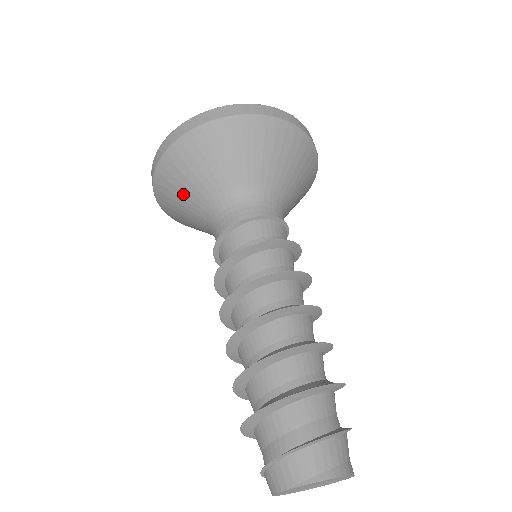
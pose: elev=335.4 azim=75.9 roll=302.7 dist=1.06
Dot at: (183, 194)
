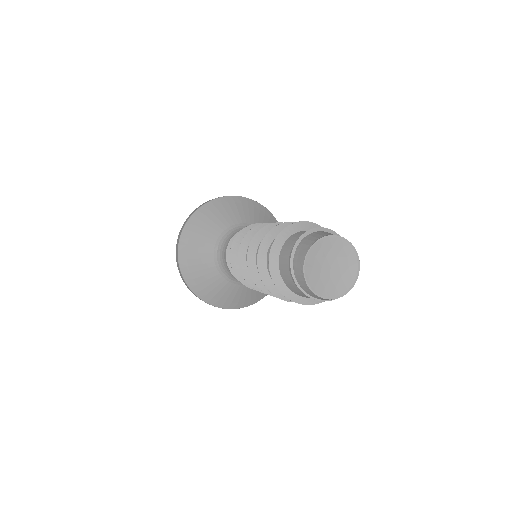
Dot at: (200, 242)
